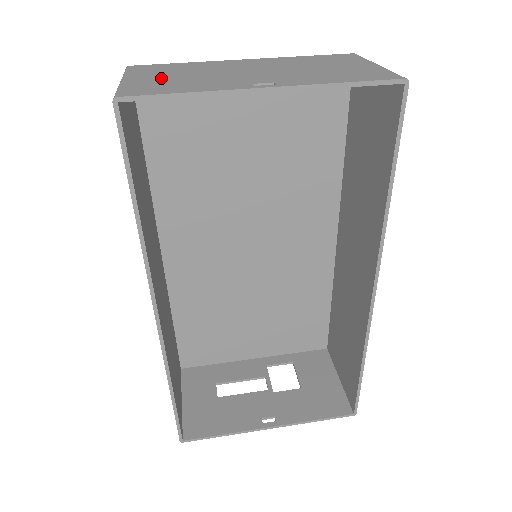
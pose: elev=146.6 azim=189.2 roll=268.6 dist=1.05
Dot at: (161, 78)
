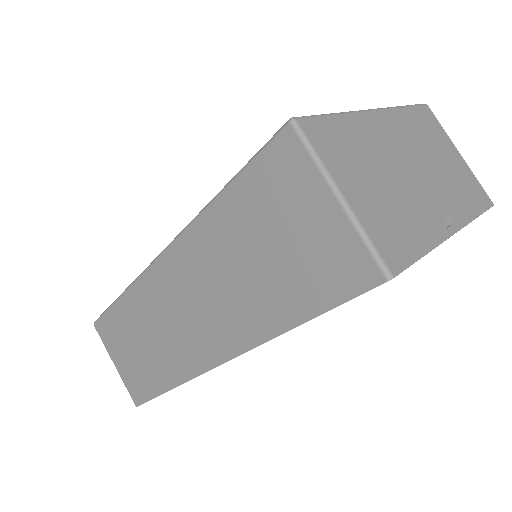
Dot at: (372, 194)
